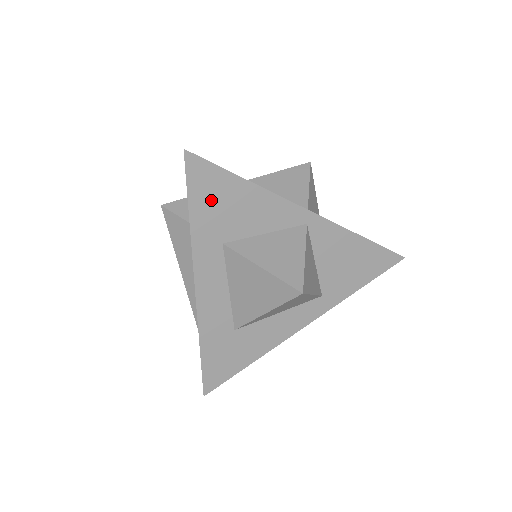
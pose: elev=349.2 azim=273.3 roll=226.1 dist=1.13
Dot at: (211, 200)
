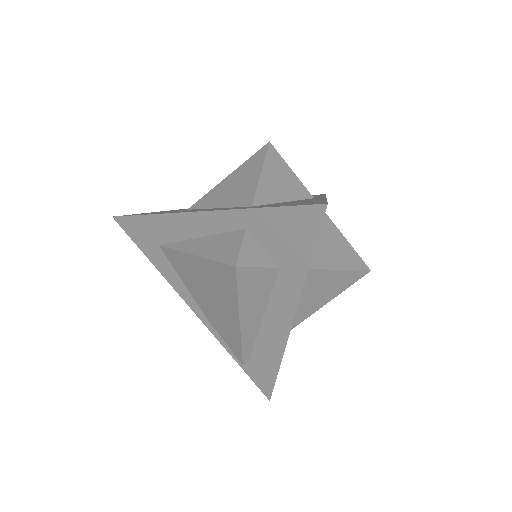
Dot at: occluded
